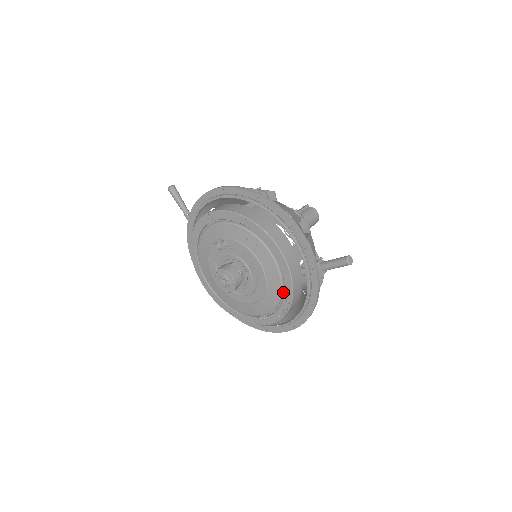
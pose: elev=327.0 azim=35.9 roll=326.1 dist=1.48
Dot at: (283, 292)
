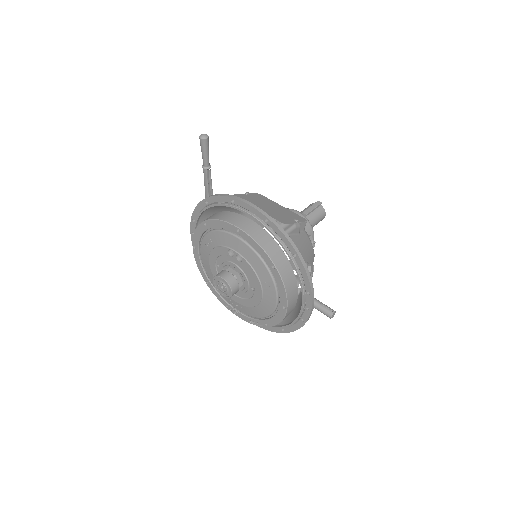
Dot at: (267, 316)
